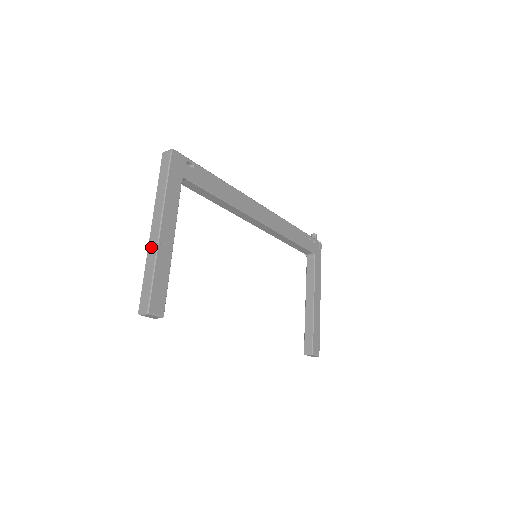
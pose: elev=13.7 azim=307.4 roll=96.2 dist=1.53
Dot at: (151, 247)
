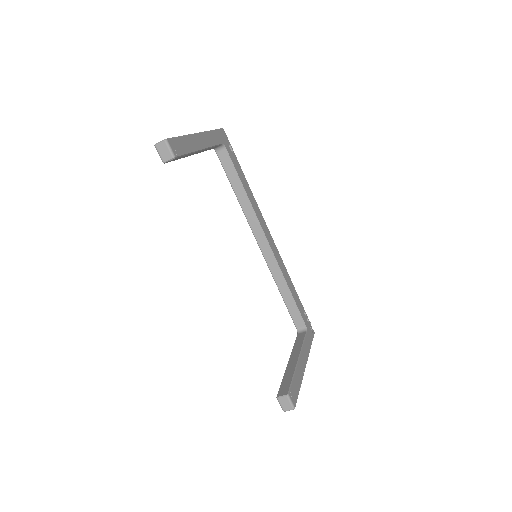
Dot at: occluded
